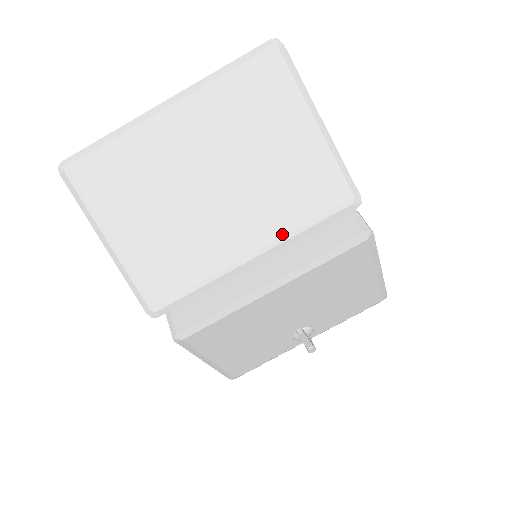
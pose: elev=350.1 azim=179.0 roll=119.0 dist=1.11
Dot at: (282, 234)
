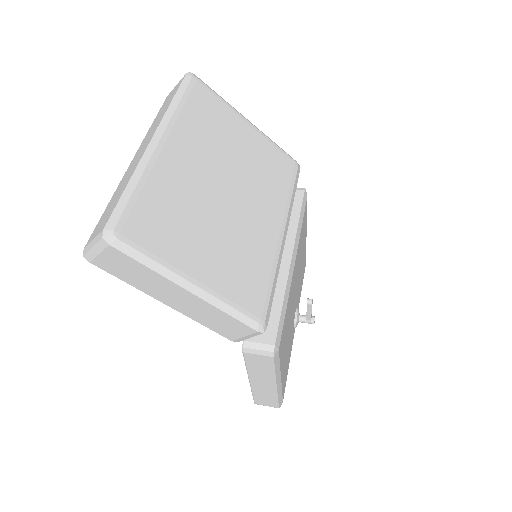
Dot at: (284, 206)
